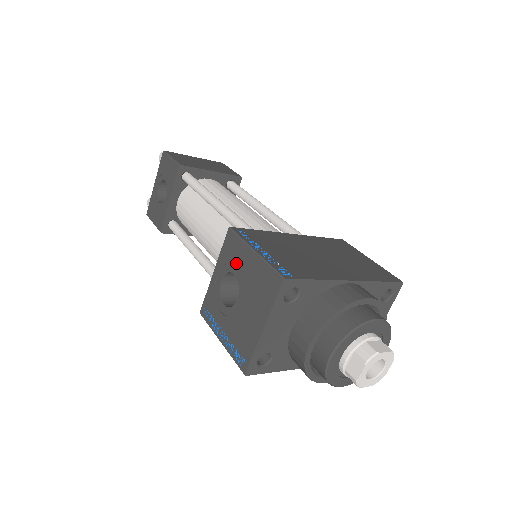
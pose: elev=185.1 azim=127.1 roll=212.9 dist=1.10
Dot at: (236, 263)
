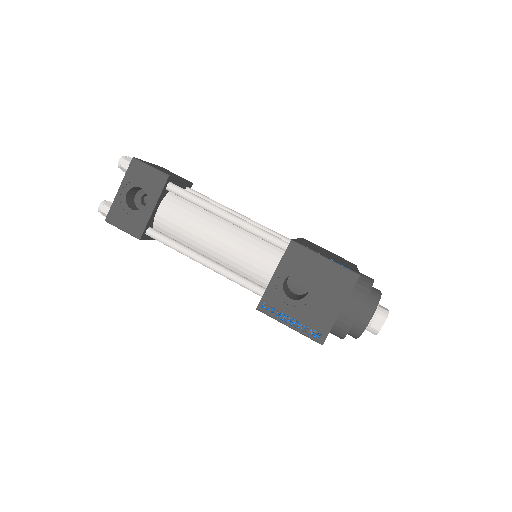
Dot at: (304, 267)
